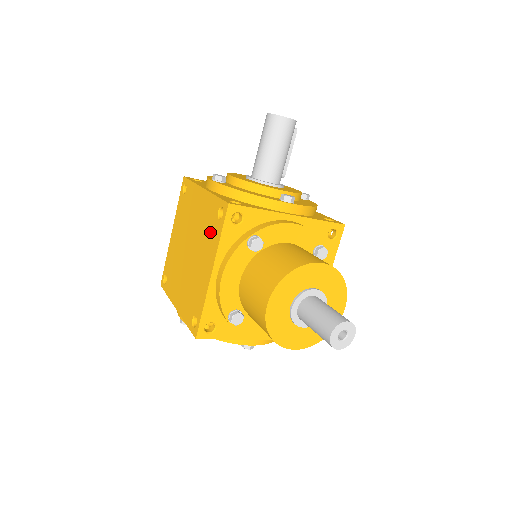
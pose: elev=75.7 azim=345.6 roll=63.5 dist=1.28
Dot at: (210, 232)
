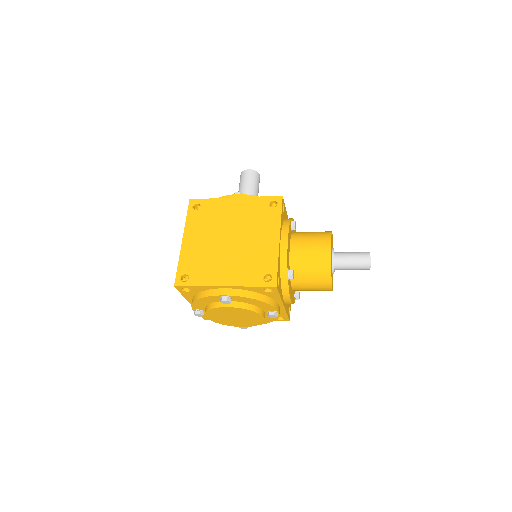
Dot at: (263, 217)
